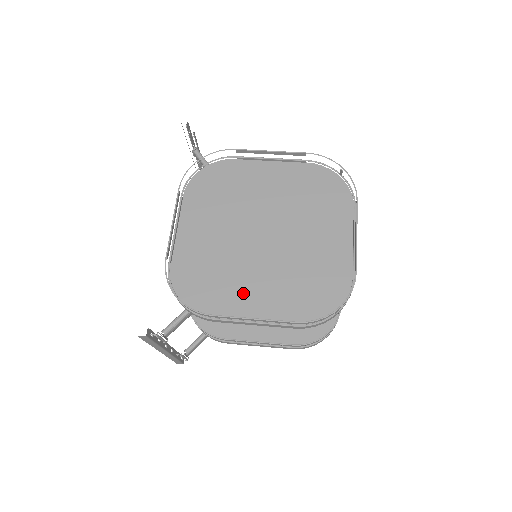
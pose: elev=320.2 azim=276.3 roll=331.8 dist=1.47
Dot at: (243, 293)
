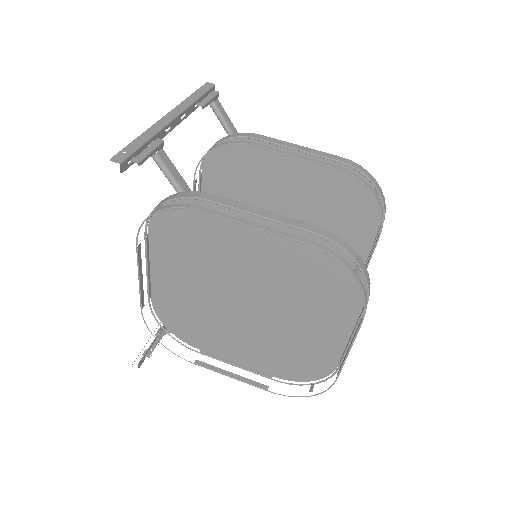
Dot at: (225, 341)
